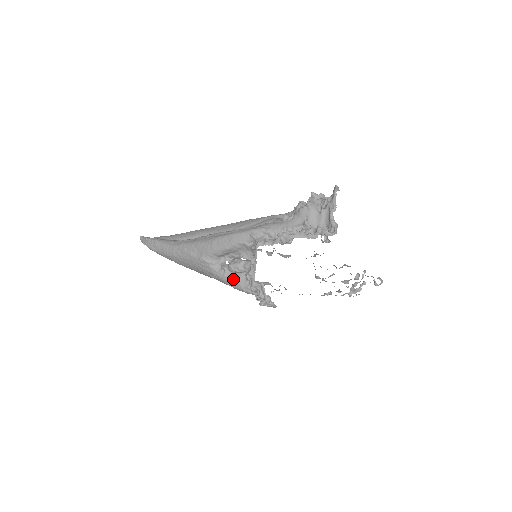
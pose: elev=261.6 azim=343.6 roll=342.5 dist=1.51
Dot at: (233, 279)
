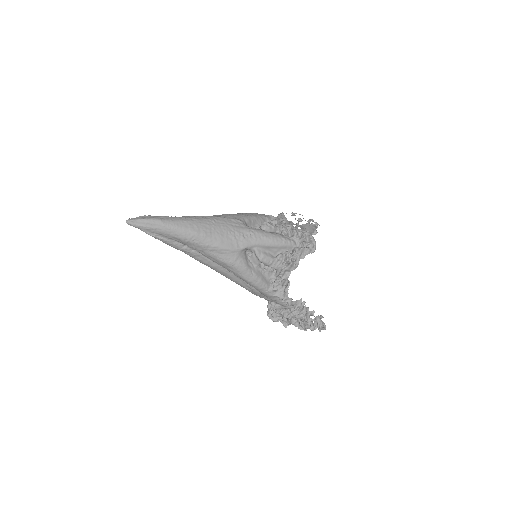
Dot at: (270, 232)
